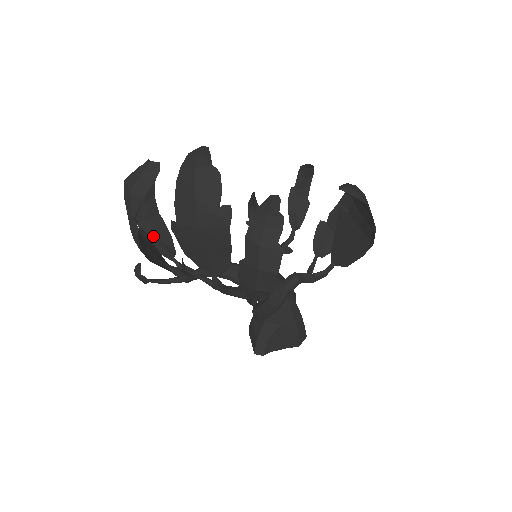
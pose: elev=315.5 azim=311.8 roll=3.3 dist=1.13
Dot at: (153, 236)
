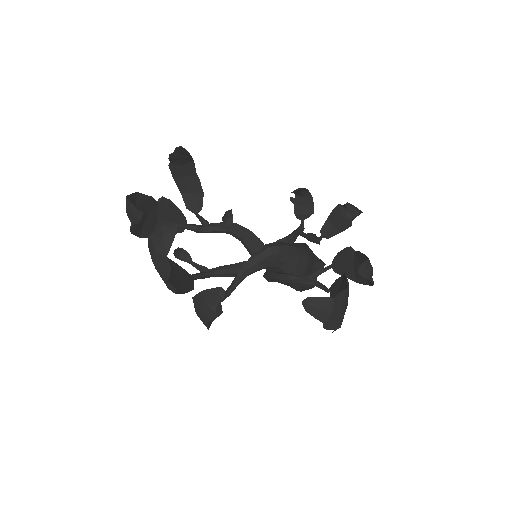
Dot at: (186, 190)
